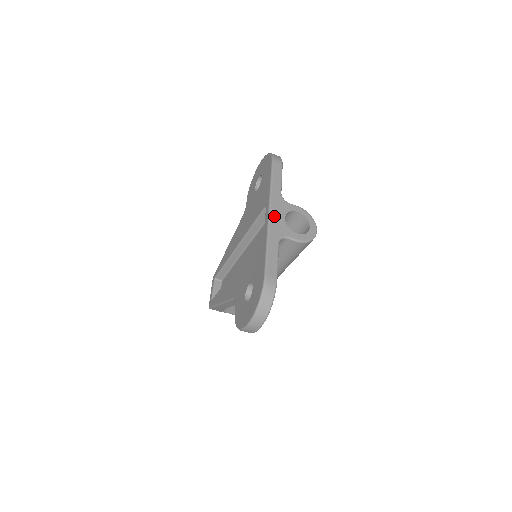
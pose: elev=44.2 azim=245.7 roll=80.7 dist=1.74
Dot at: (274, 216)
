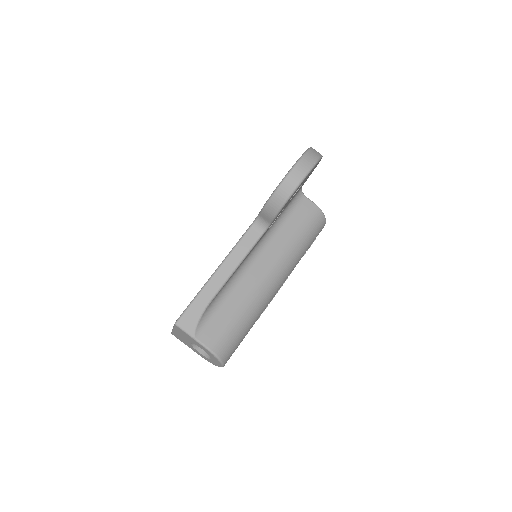
Dot at: occluded
